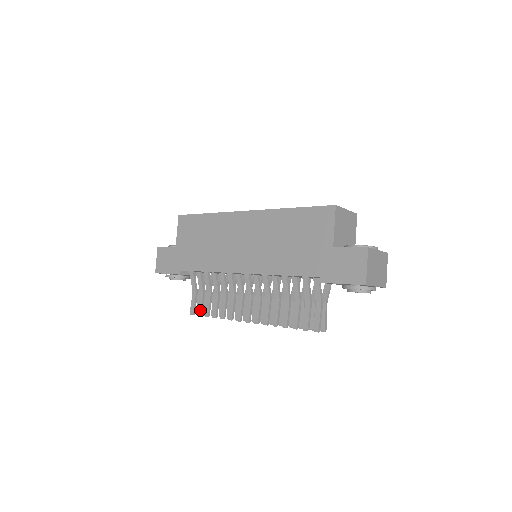
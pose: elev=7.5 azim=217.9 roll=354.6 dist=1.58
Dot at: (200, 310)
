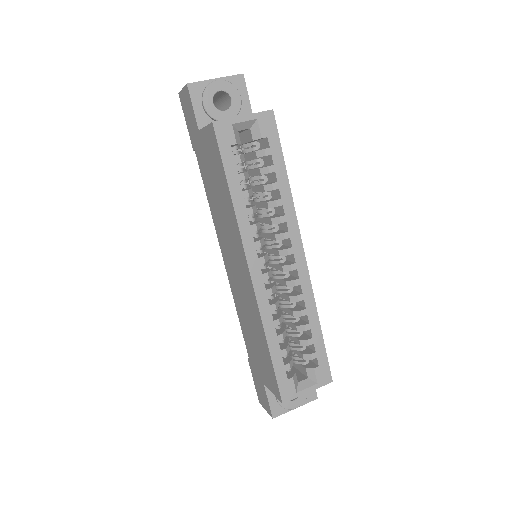
Dot at: occluded
